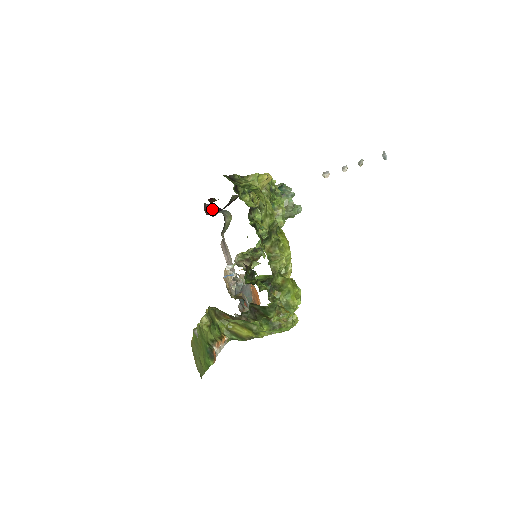
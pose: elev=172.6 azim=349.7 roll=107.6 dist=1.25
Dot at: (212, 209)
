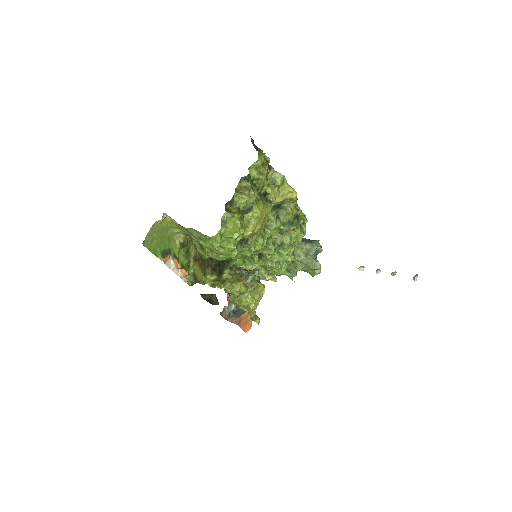
Dot at: occluded
